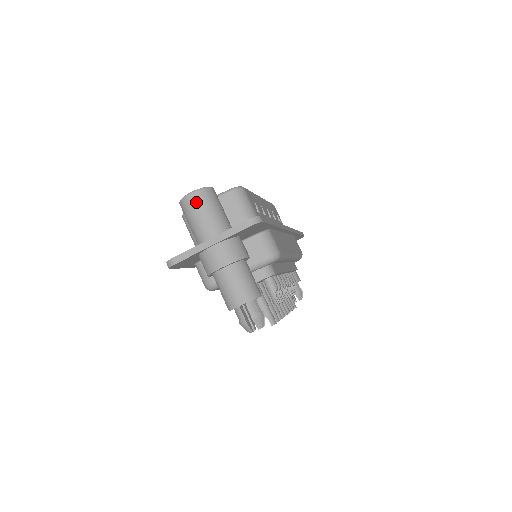
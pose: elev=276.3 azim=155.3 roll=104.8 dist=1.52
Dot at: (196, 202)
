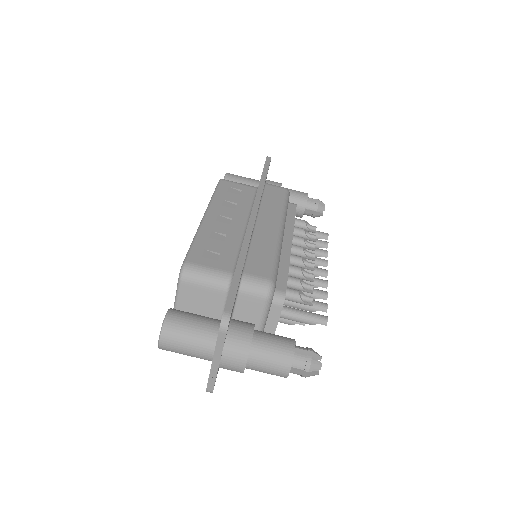
Dot at: (171, 345)
